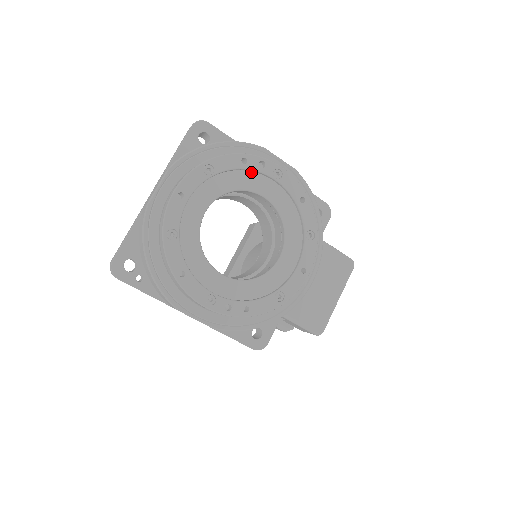
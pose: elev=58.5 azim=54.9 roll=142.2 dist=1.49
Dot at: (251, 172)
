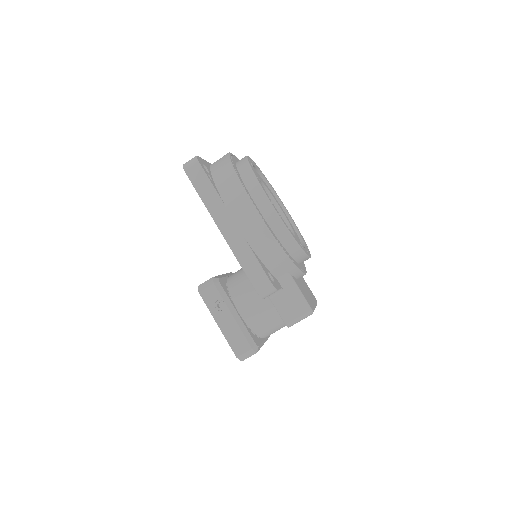
Dot at: (275, 197)
